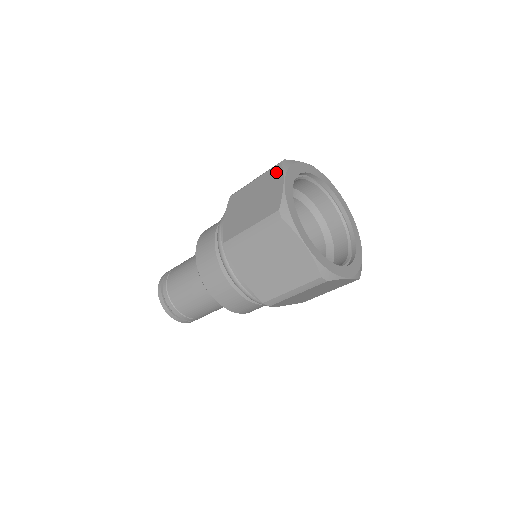
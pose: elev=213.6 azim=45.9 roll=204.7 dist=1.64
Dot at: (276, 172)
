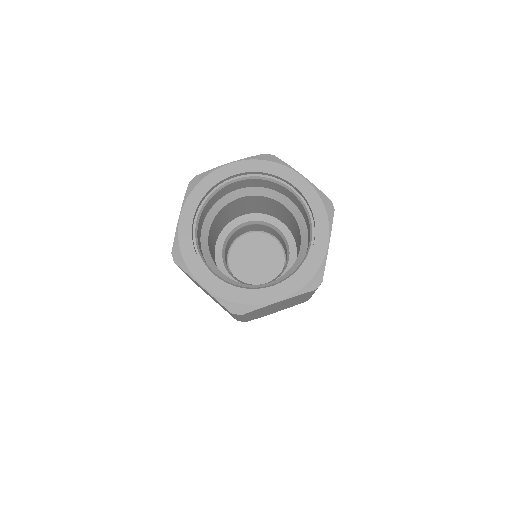
Dot at: occluded
